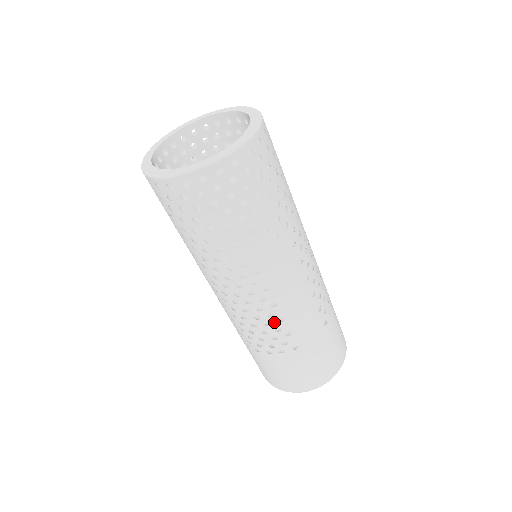
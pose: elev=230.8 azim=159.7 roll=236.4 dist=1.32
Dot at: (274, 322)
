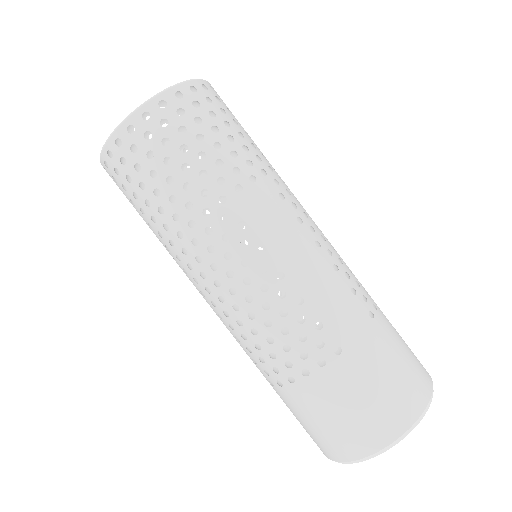
Dot at: (291, 307)
